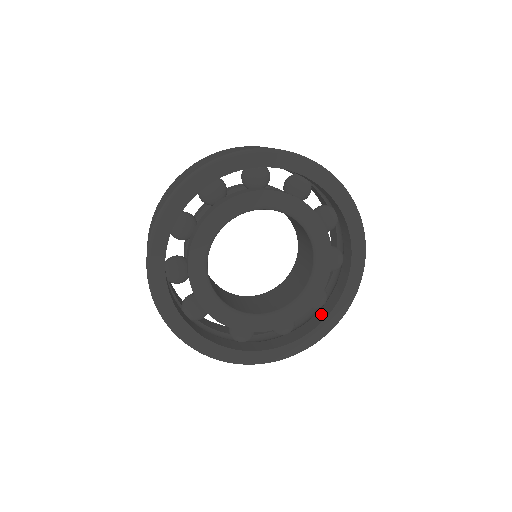
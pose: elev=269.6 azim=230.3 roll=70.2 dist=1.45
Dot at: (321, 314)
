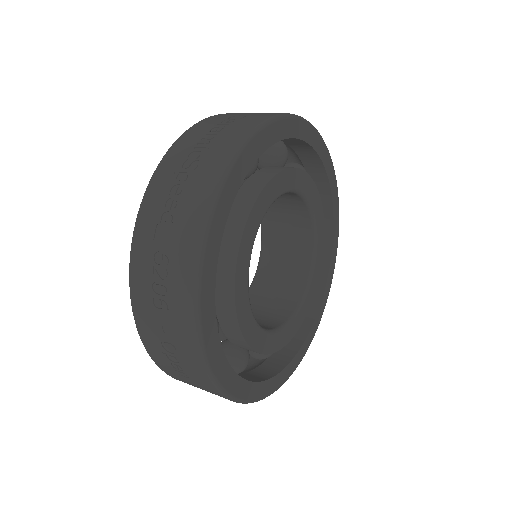
Dot at: (299, 328)
